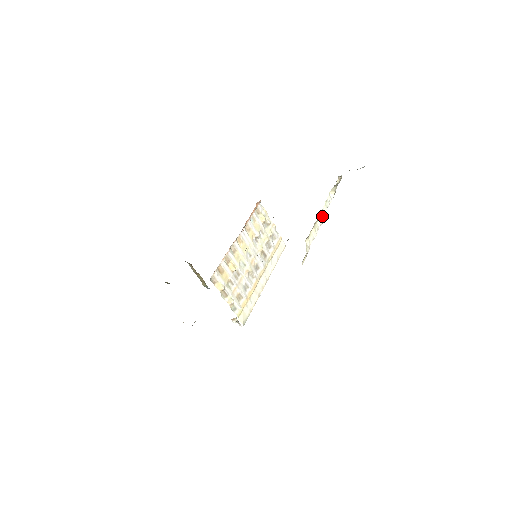
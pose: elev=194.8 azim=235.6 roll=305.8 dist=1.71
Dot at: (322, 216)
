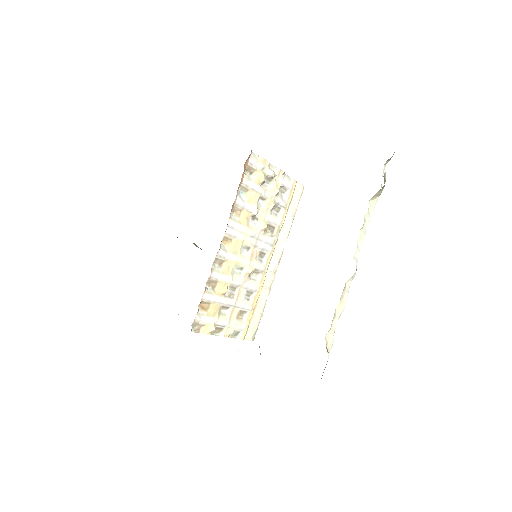
Dot at: occluded
